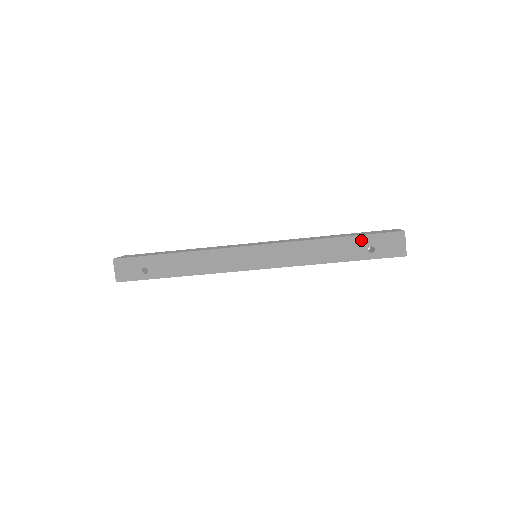
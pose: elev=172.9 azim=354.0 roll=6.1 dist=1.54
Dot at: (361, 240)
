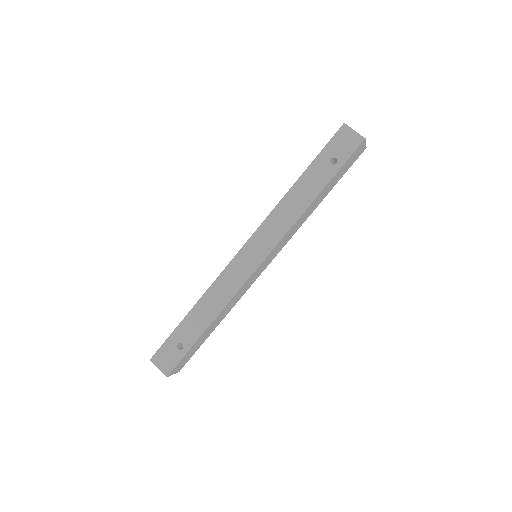
Dot at: (318, 162)
